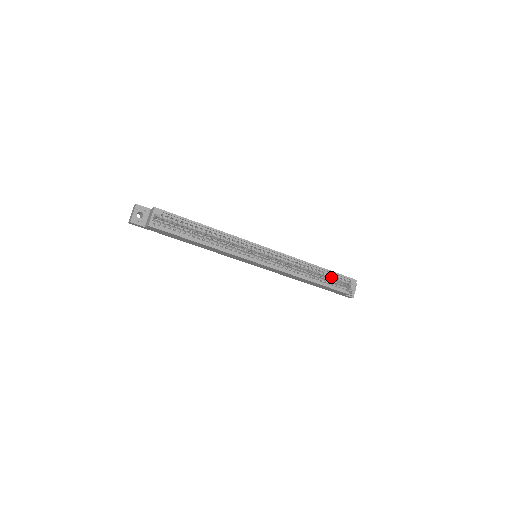
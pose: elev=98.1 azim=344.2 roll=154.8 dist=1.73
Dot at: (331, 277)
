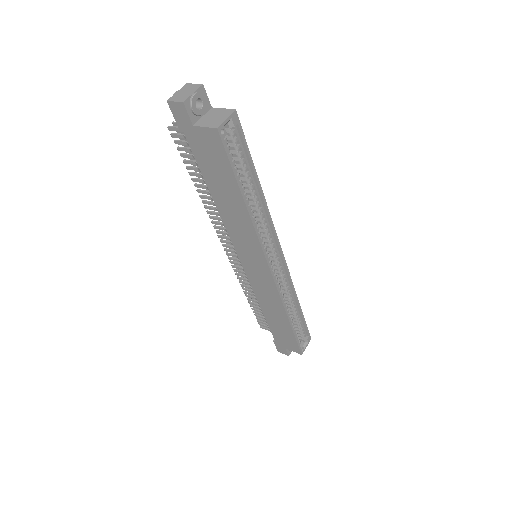
Dot at: (299, 324)
